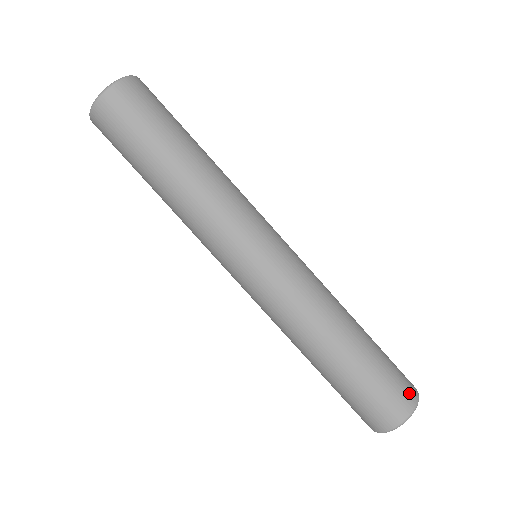
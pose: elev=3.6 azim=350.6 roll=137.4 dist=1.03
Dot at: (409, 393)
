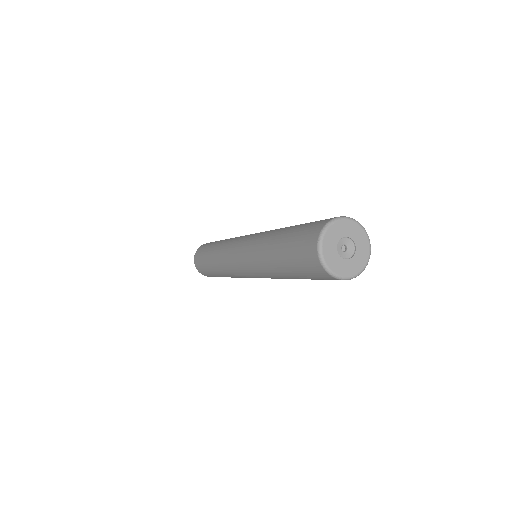
Dot at: (327, 220)
